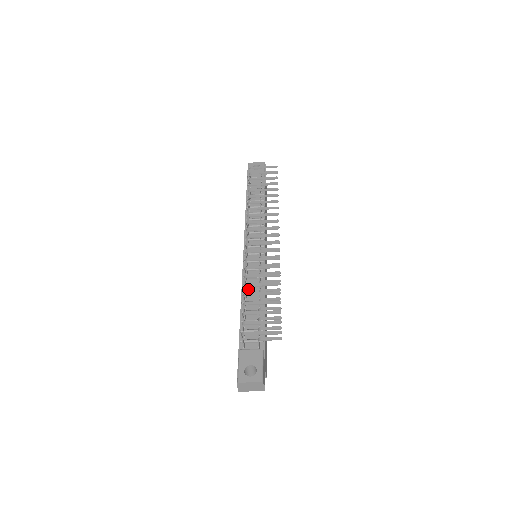
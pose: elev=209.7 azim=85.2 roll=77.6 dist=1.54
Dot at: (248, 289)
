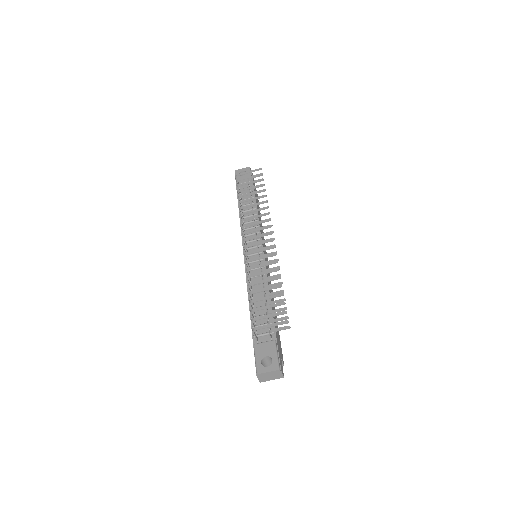
Dot at: (253, 288)
